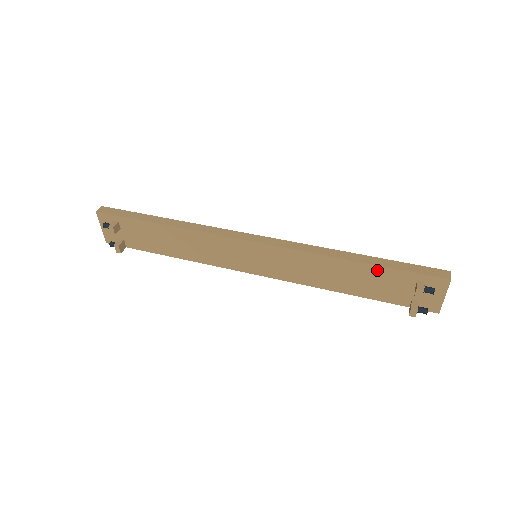
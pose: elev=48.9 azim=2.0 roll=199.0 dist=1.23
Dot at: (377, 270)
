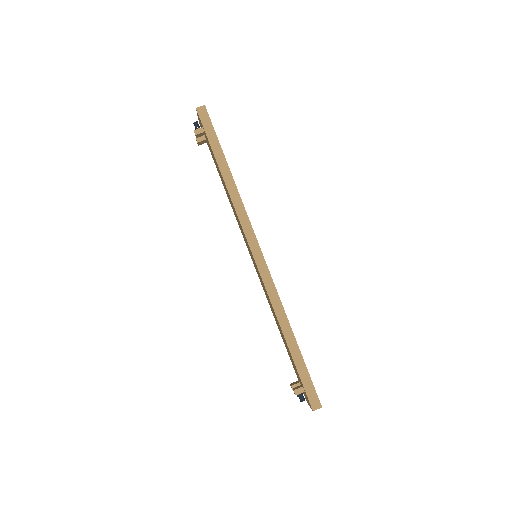
Dot at: (291, 356)
